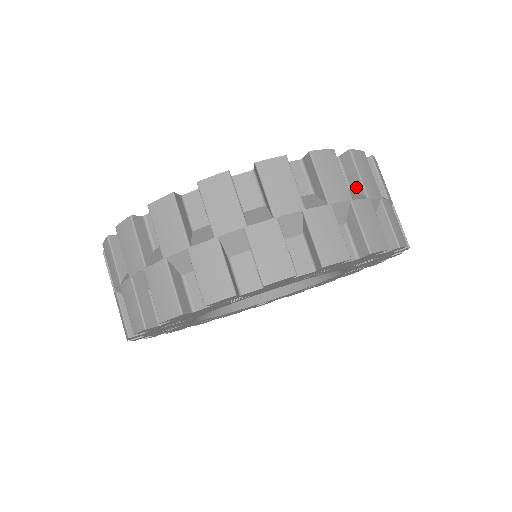
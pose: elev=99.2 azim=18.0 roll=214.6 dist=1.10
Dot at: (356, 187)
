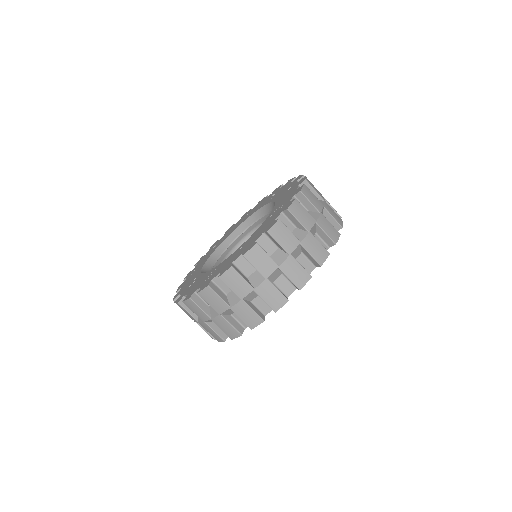
Dot at: (281, 248)
